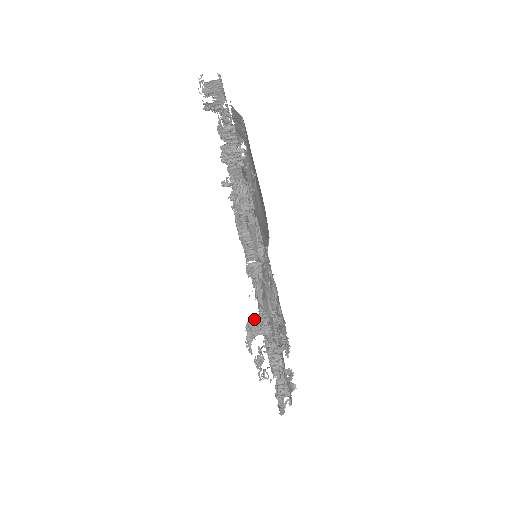
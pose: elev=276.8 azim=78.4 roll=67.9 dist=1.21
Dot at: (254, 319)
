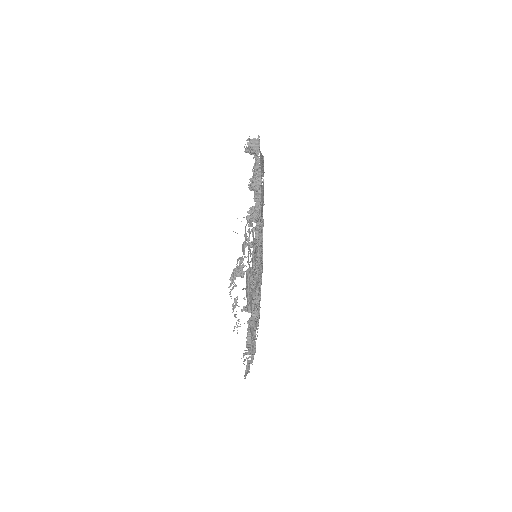
Dot at: (237, 267)
